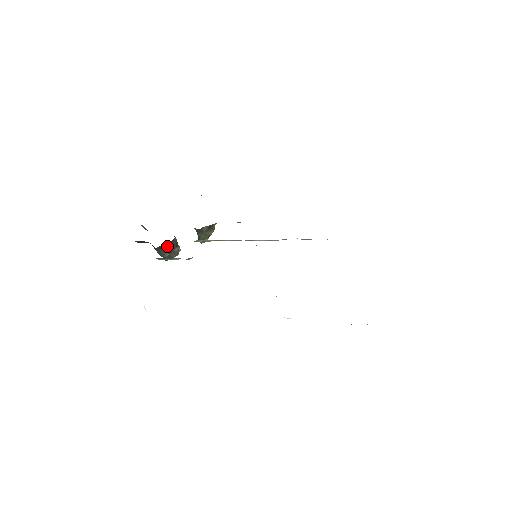
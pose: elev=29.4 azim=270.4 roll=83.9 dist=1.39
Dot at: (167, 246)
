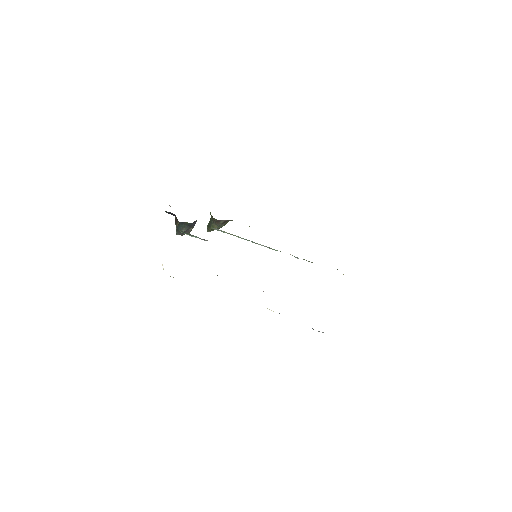
Dot at: (189, 224)
